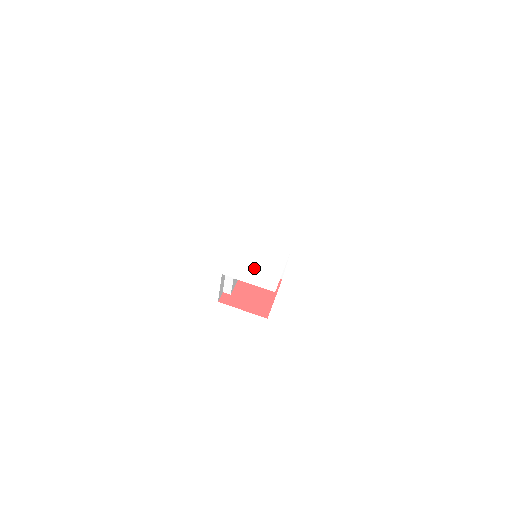
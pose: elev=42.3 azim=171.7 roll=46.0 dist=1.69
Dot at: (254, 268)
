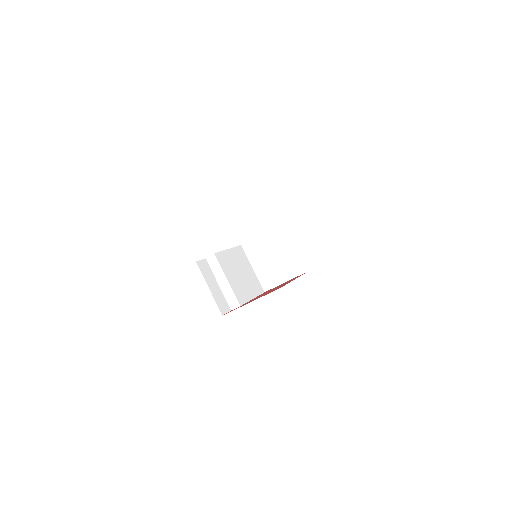
Dot at: occluded
